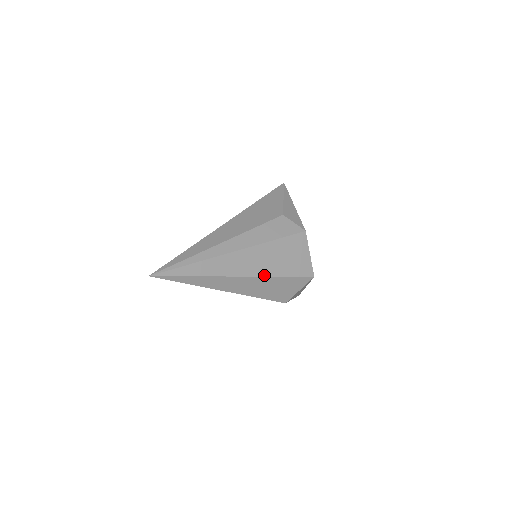
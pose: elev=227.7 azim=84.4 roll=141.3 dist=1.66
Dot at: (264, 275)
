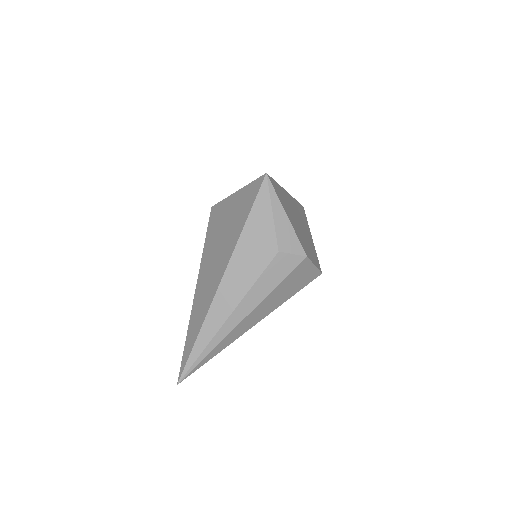
Dot at: occluded
